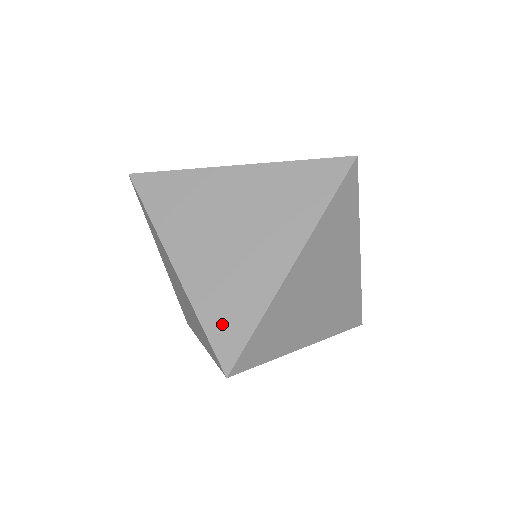
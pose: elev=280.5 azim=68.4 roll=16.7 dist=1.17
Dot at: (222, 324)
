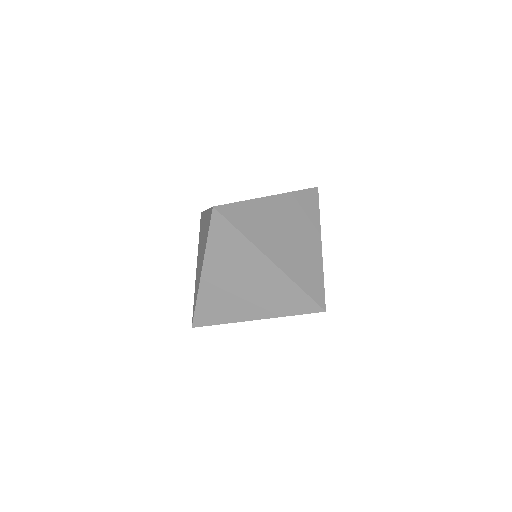
Dot at: occluded
